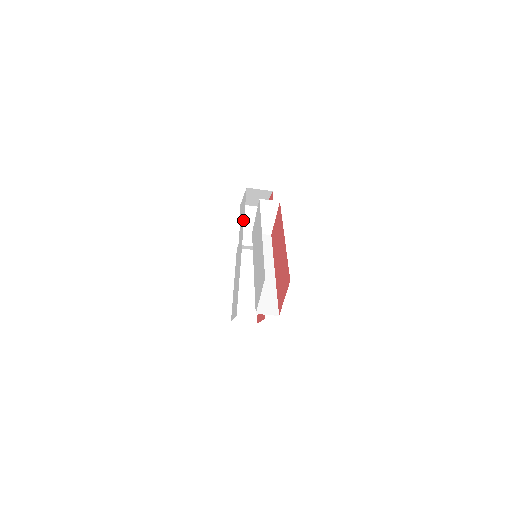
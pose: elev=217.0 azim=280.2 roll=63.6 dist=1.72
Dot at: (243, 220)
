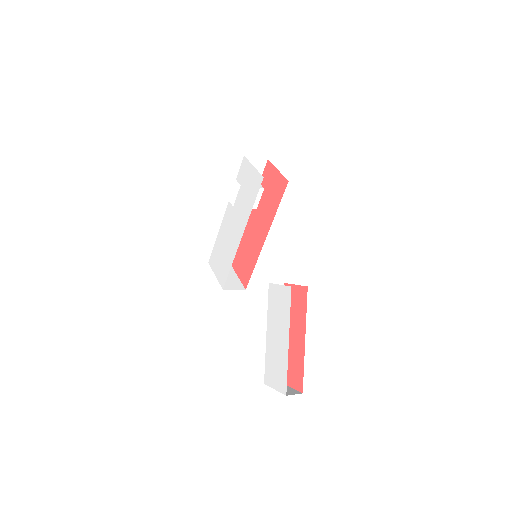
Dot at: (250, 207)
